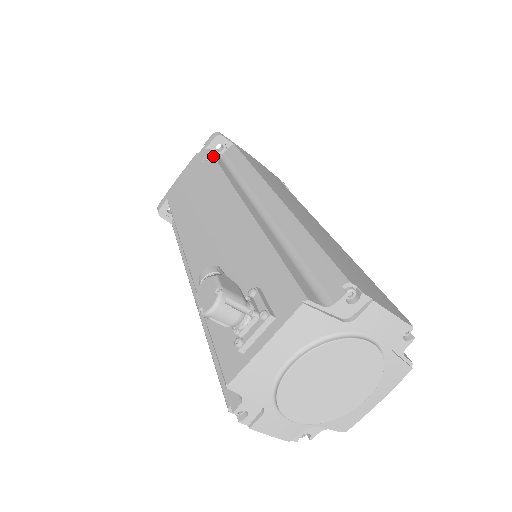
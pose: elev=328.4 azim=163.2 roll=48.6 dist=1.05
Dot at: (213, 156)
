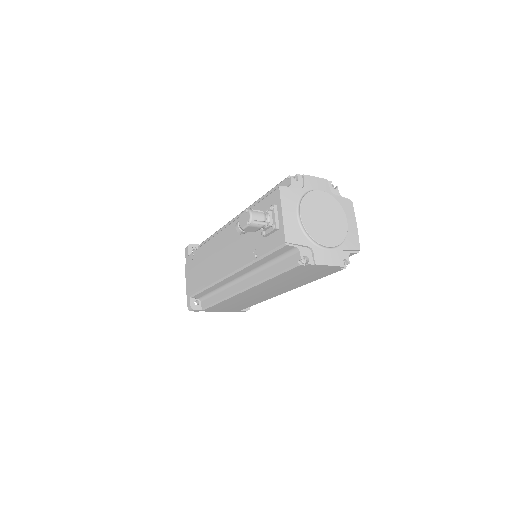
Dot at: (195, 250)
